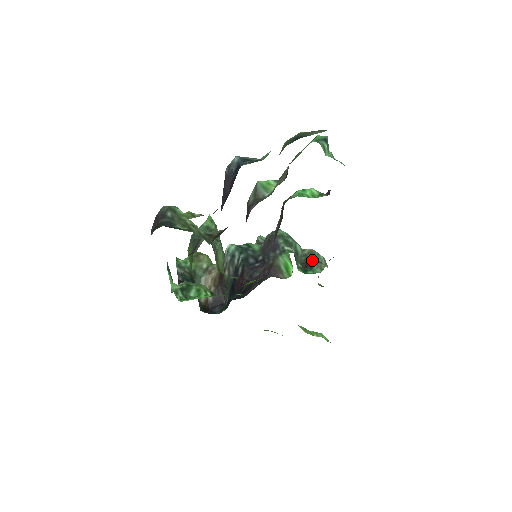
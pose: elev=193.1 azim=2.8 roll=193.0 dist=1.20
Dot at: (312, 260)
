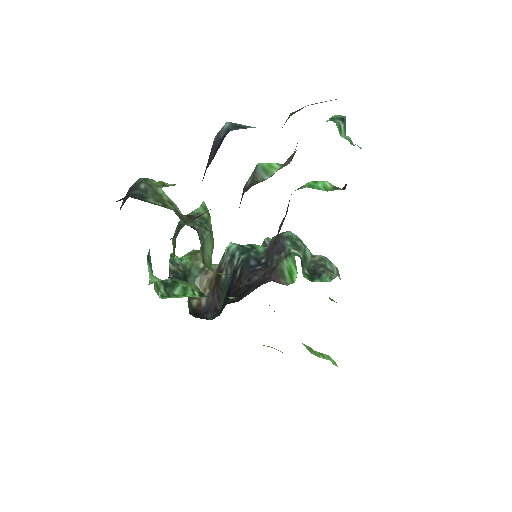
Dot at: (322, 267)
